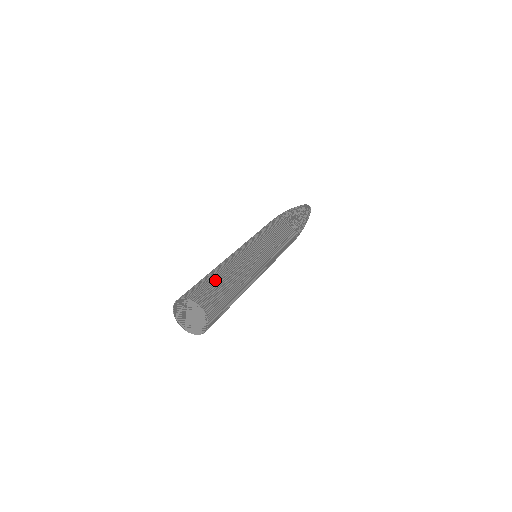
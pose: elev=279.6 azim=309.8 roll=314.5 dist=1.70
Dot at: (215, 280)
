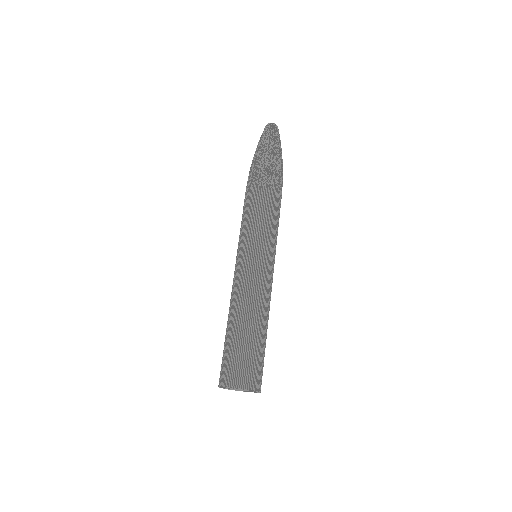
Dot at: (240, 344)
